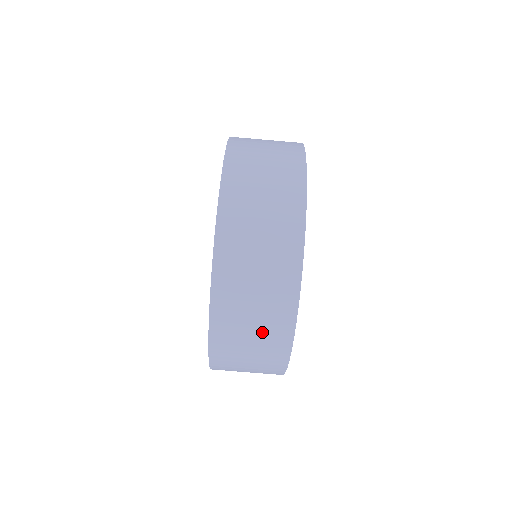
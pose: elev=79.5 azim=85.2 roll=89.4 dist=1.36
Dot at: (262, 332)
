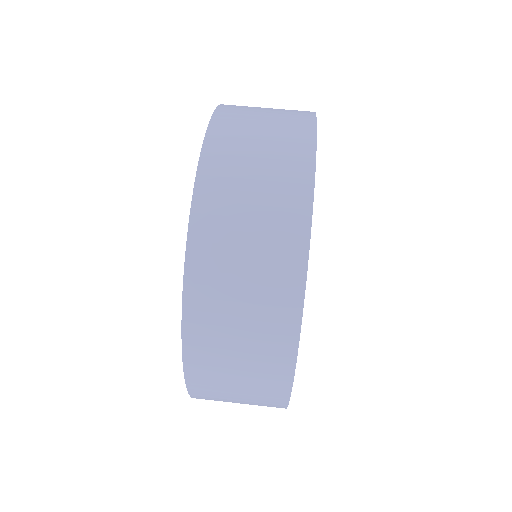
Dot at: (258, 296)
